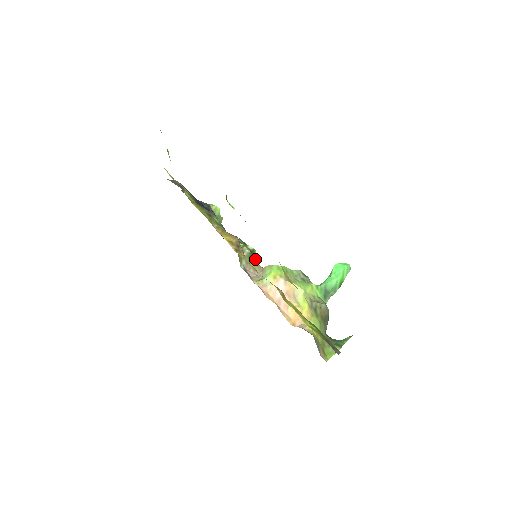
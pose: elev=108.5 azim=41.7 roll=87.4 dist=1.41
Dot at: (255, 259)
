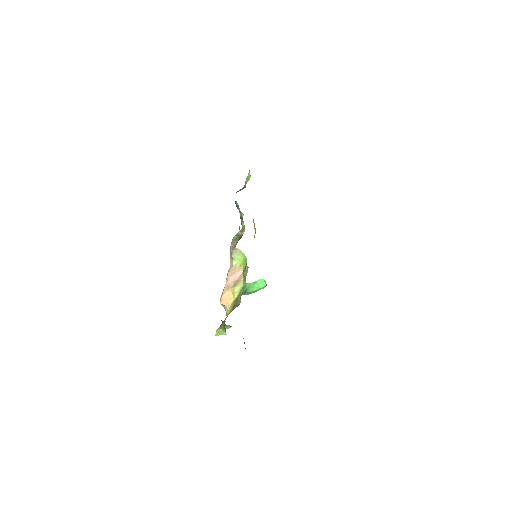
Dot at: (239, 239)
